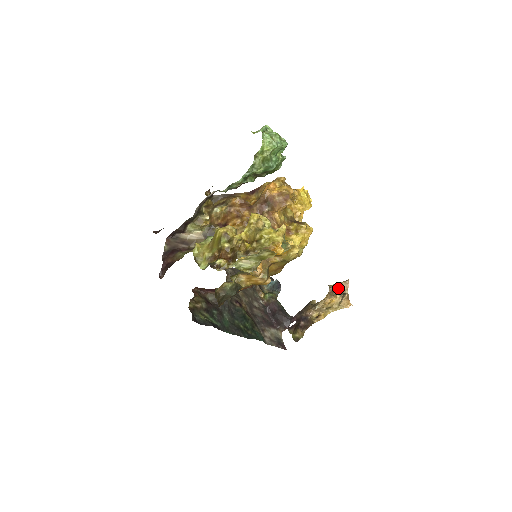
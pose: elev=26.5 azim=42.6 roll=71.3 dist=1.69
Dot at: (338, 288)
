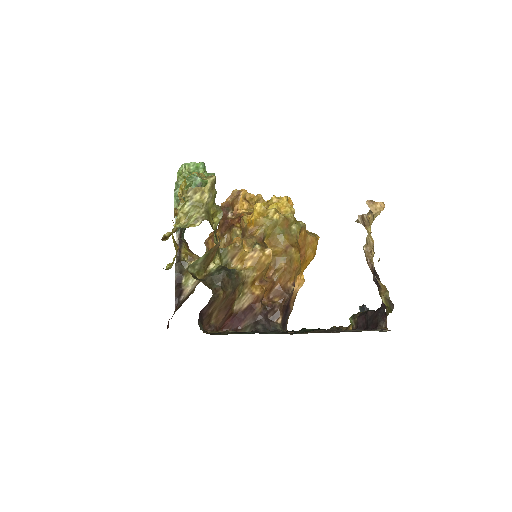
Dot at: occluded
